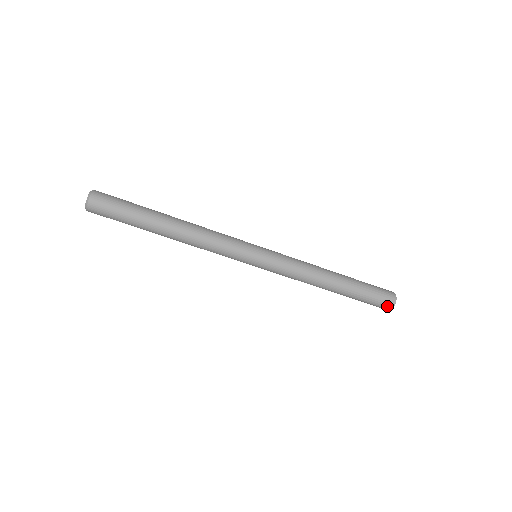
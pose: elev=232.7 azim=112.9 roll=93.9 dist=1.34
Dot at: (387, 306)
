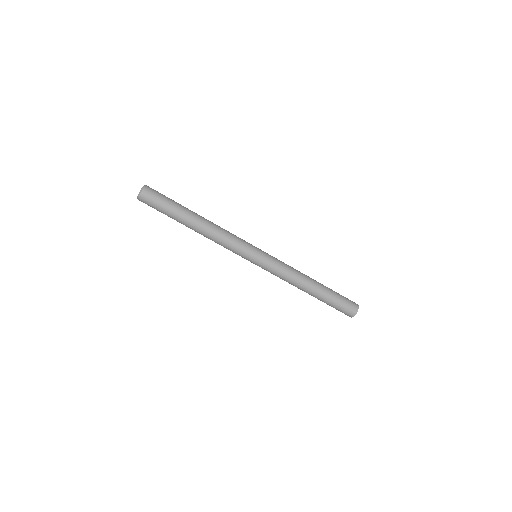
Dot at: (350, 313)
